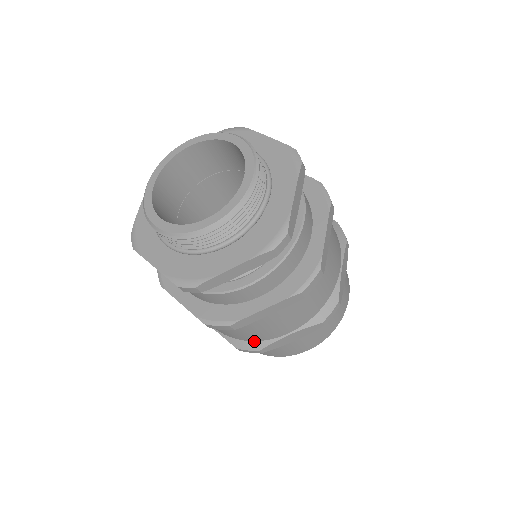
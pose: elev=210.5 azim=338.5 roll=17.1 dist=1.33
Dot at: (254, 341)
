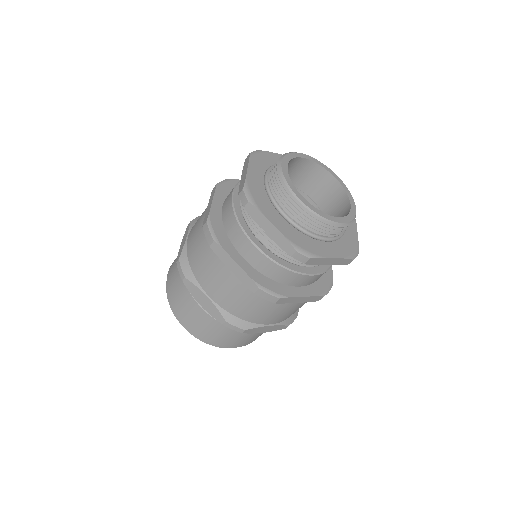
Dot at: (192, 271)
